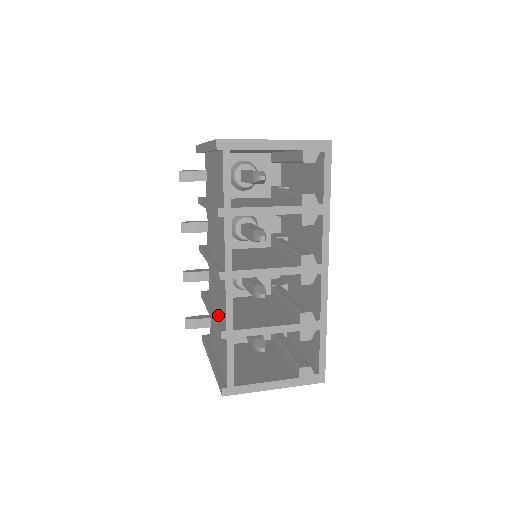
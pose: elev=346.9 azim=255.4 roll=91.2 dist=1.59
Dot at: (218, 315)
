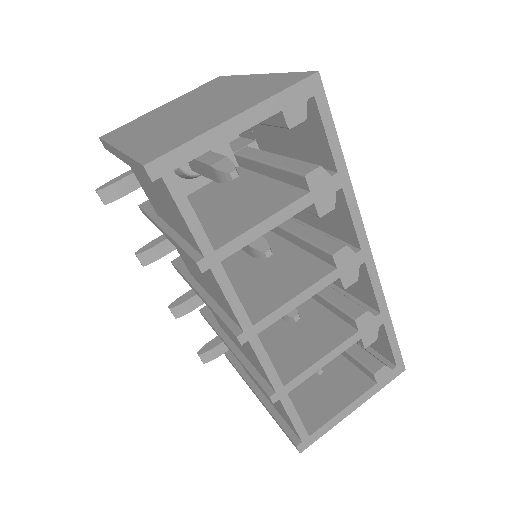
Dot at: (247, 359)
